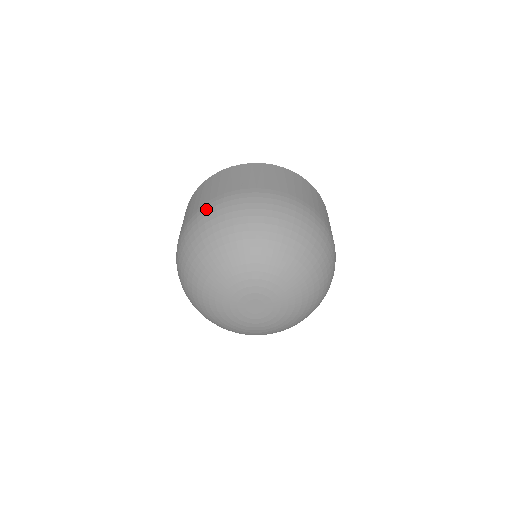
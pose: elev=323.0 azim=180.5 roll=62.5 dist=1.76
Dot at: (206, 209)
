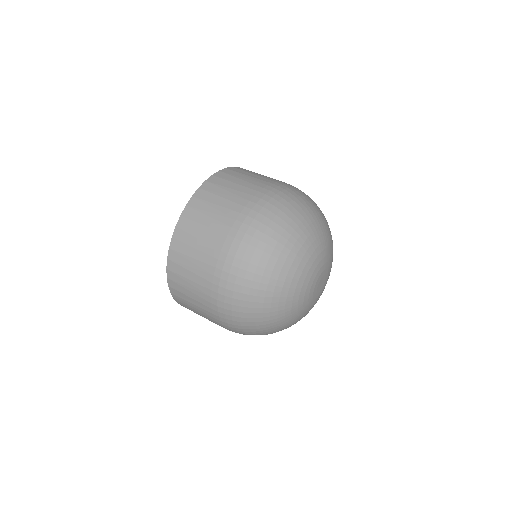
Dot at: (281, 189)
